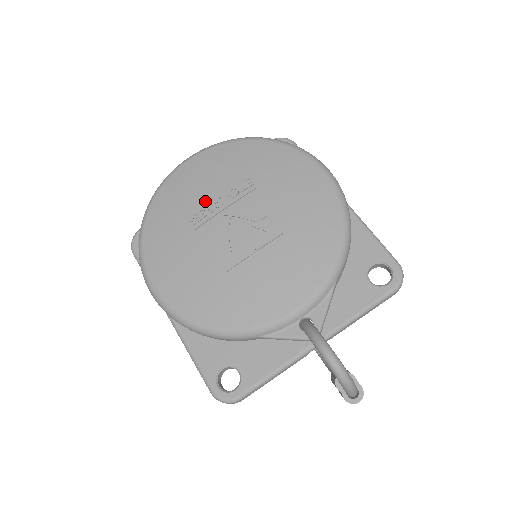
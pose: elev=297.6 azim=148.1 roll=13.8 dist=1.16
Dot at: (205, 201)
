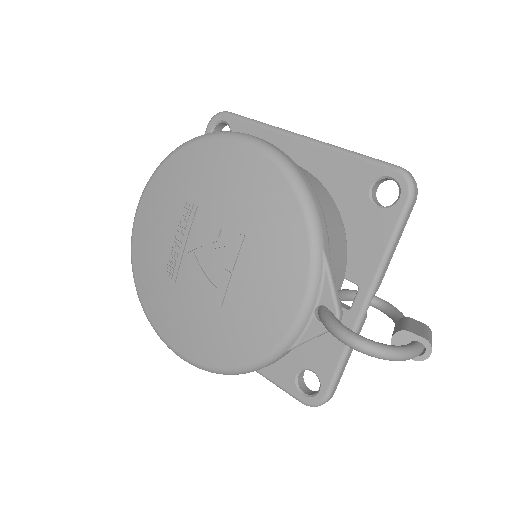
Dot at: (167, 249)
